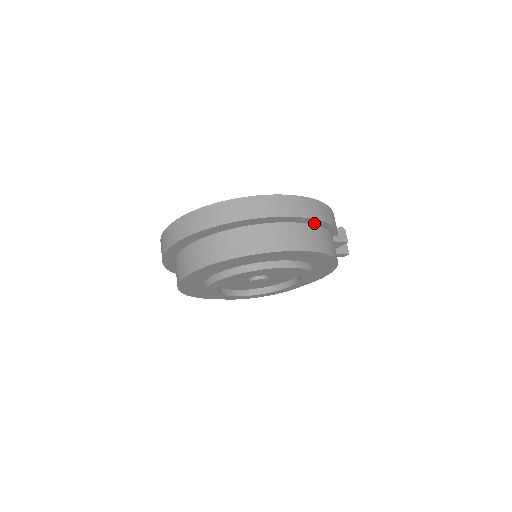
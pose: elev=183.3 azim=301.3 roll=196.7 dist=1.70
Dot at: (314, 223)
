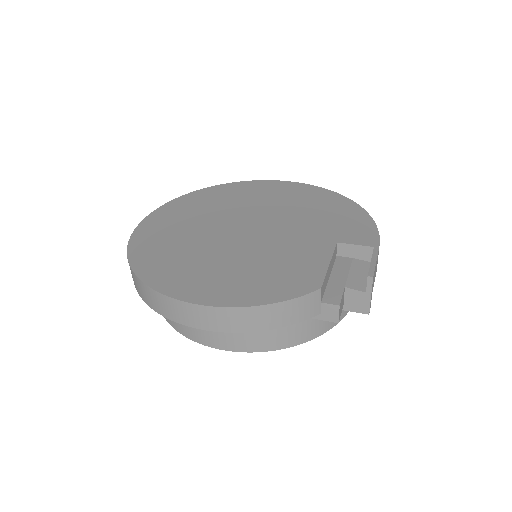
Dot at: occluded
